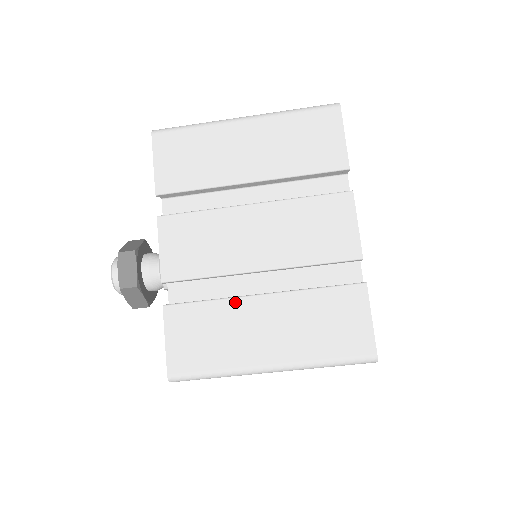
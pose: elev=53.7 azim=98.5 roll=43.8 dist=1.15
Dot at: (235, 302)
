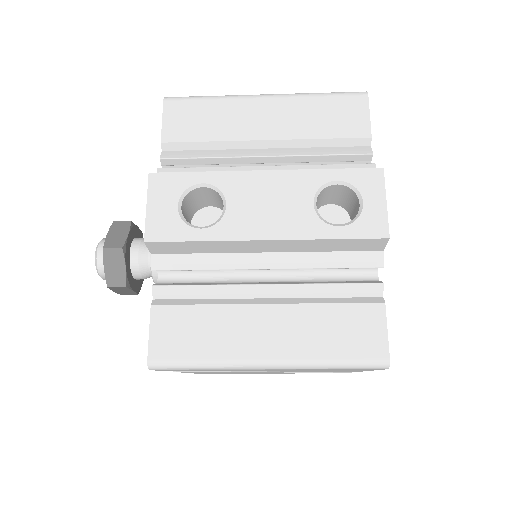
Dot at: occluded
